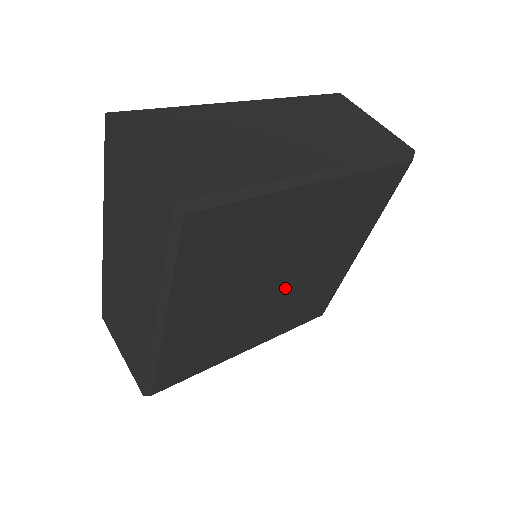
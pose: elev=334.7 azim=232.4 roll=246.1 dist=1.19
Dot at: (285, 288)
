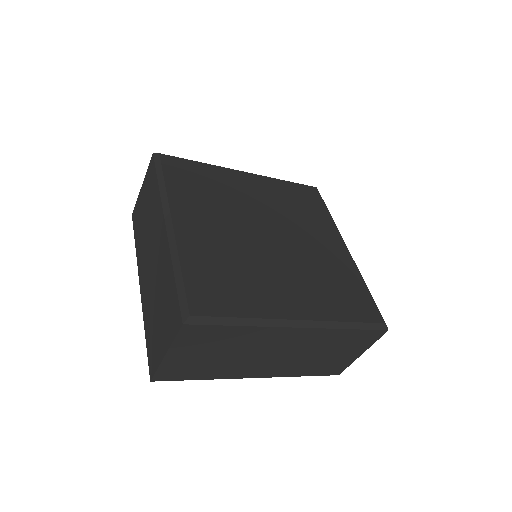
Dot at: (285, 248)
